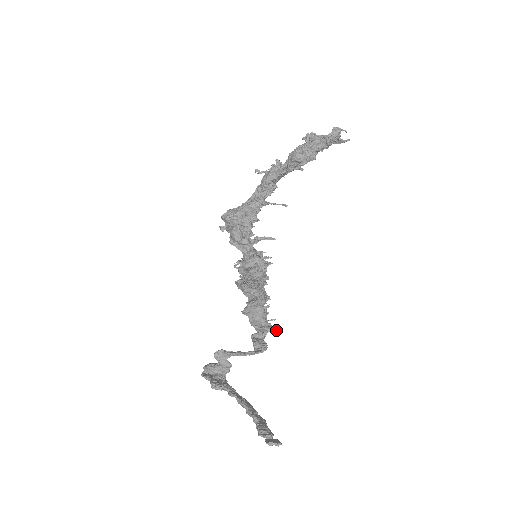
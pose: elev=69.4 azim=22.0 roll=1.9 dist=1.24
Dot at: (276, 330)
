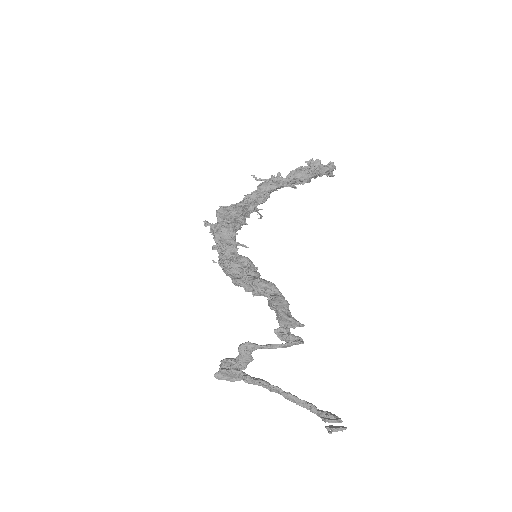
Dot at: (304, 325)
